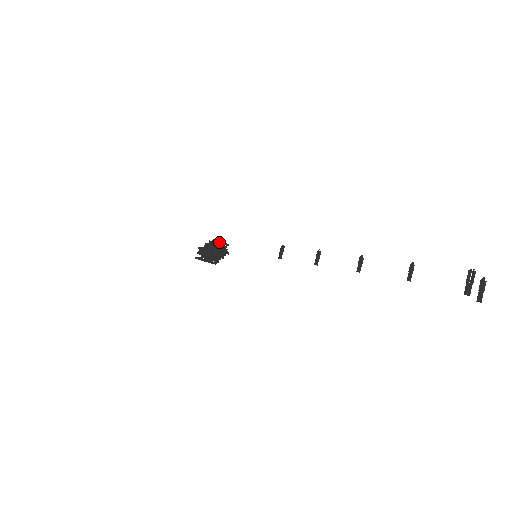
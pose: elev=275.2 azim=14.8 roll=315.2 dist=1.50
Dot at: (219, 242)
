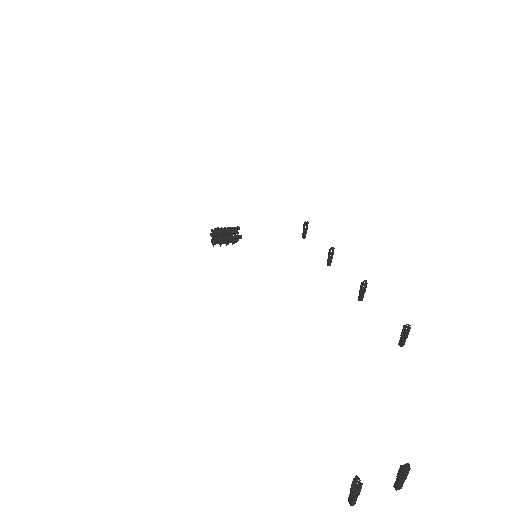
Dot at: occluded
